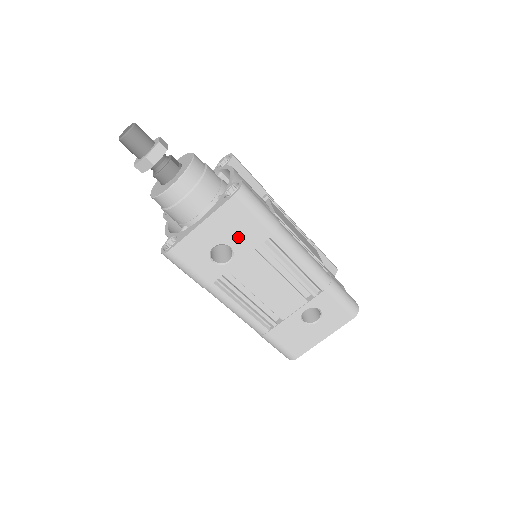
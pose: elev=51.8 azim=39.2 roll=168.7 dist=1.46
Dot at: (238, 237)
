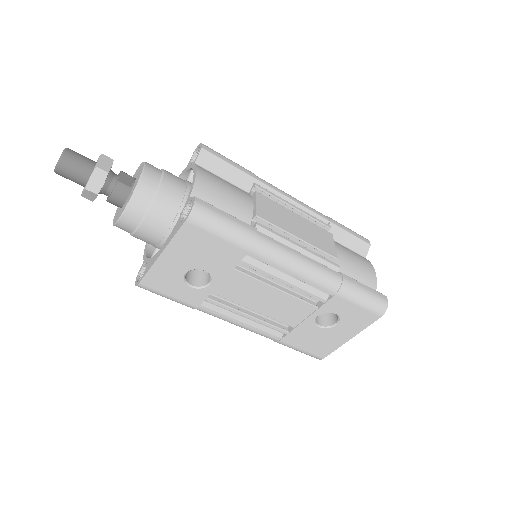
Dot at: (209, 260)
